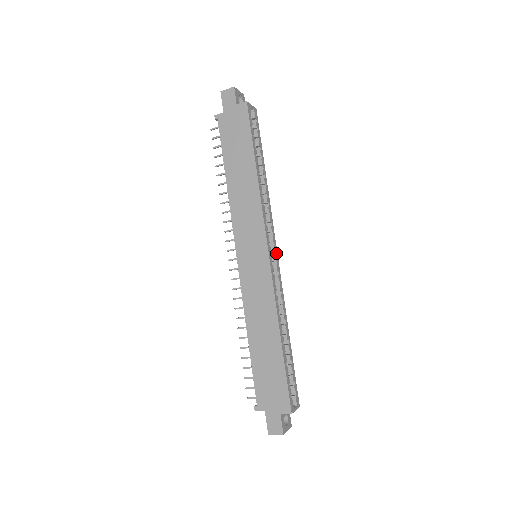
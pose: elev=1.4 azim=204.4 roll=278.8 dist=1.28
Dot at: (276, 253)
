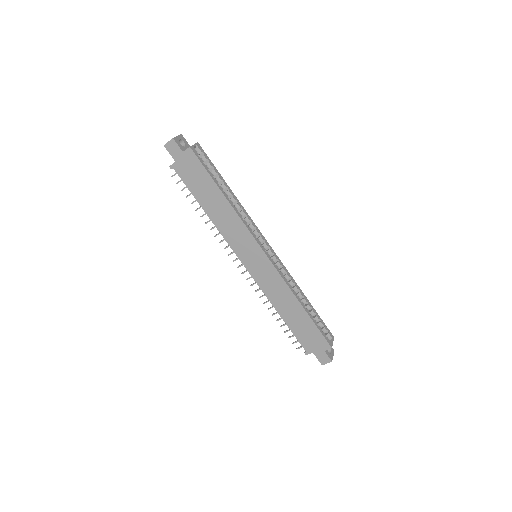
Dot at: (269, 246)
